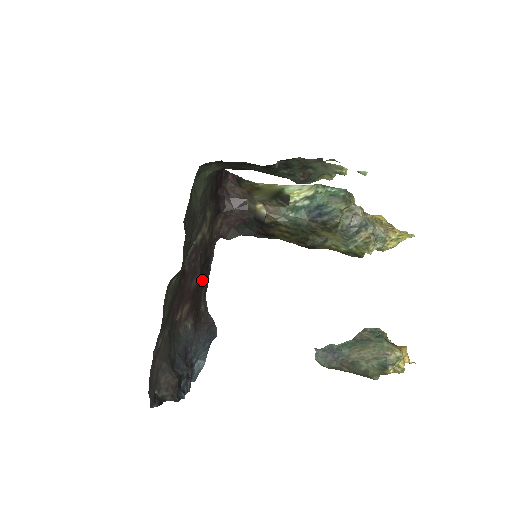
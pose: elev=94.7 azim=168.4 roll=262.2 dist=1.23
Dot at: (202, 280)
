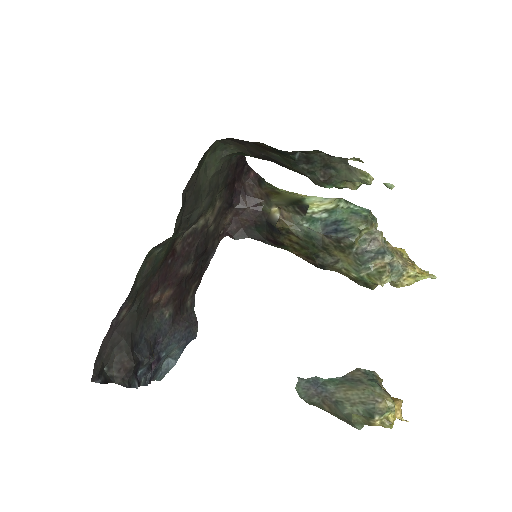
Dot at: (195, 273)
